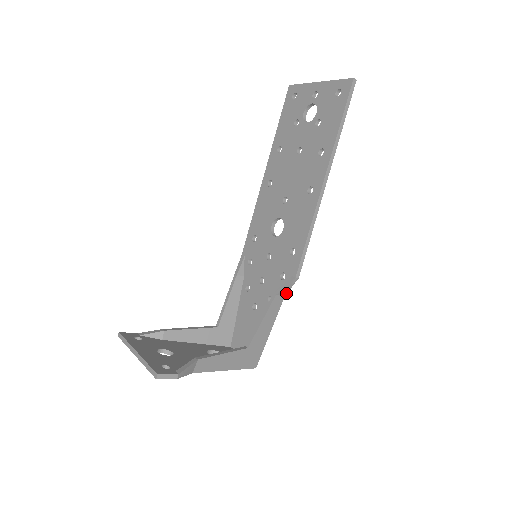
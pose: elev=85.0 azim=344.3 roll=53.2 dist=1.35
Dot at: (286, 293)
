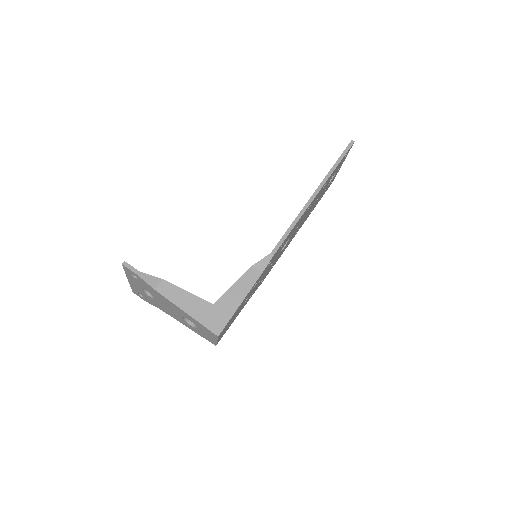
Dot at: (263, 271)
